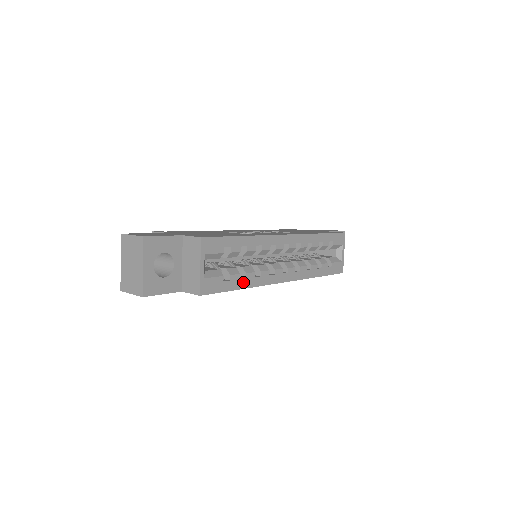
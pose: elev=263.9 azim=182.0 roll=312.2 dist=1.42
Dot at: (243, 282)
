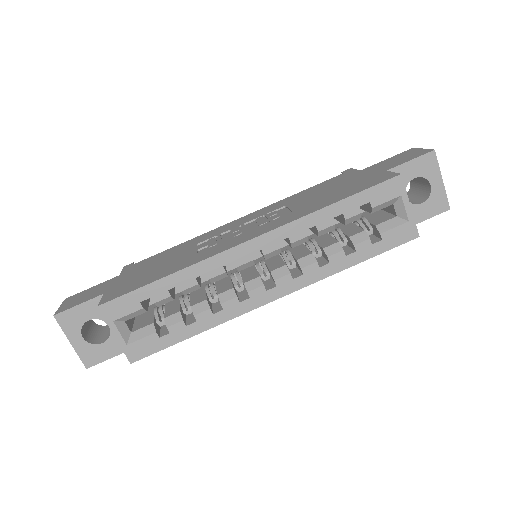
Dot at: (194, 327)
